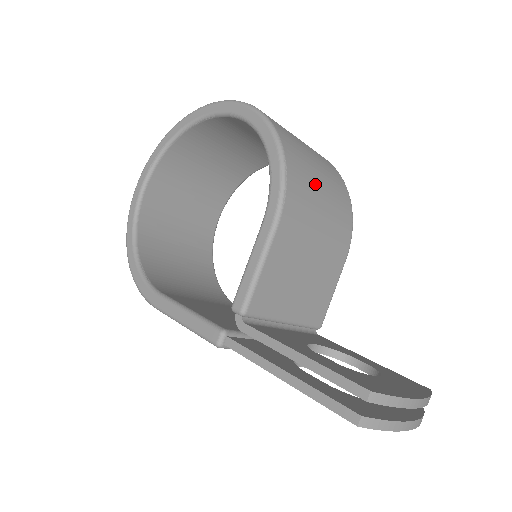
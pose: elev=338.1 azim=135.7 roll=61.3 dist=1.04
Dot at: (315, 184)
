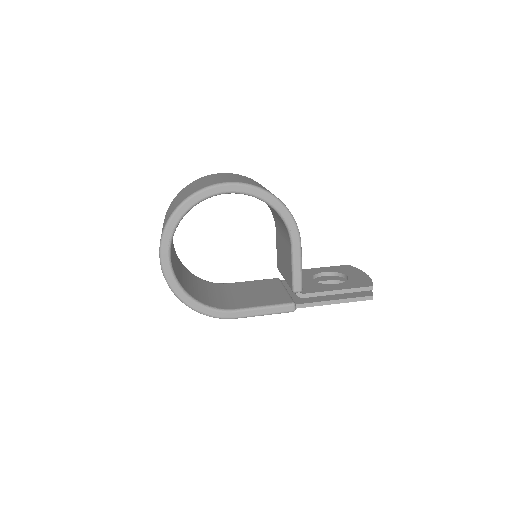
Dot at: occluded
